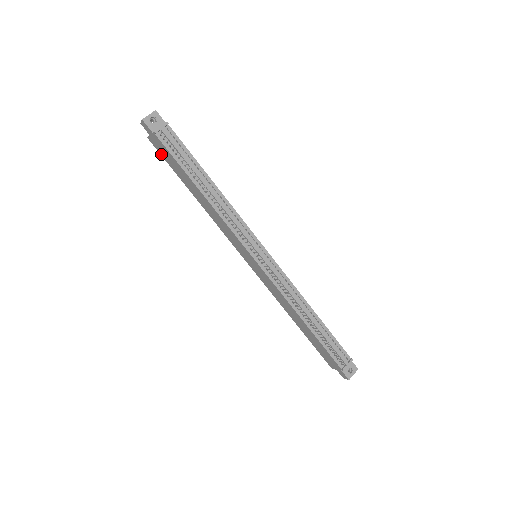
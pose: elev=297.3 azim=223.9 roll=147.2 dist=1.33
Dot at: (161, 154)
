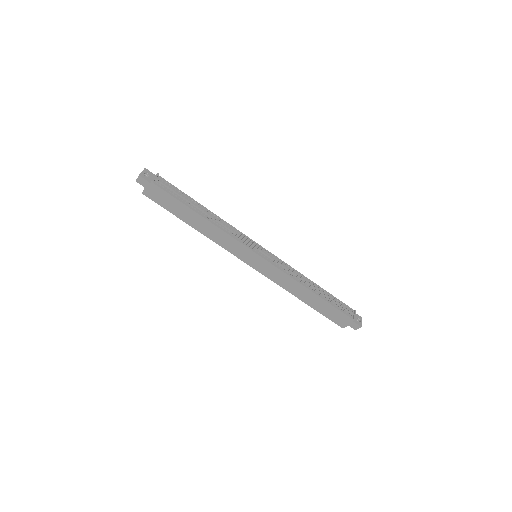
Dot at: (157, 202)
